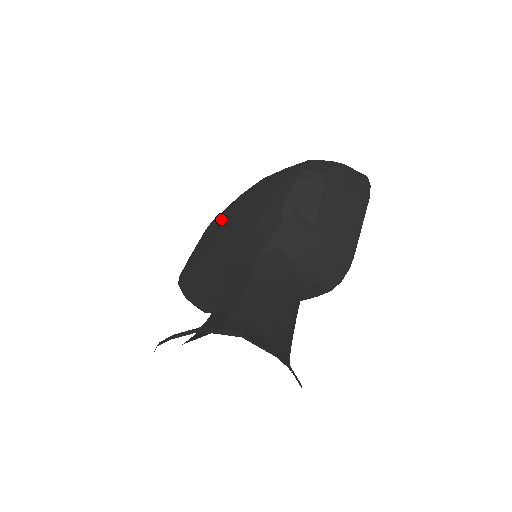
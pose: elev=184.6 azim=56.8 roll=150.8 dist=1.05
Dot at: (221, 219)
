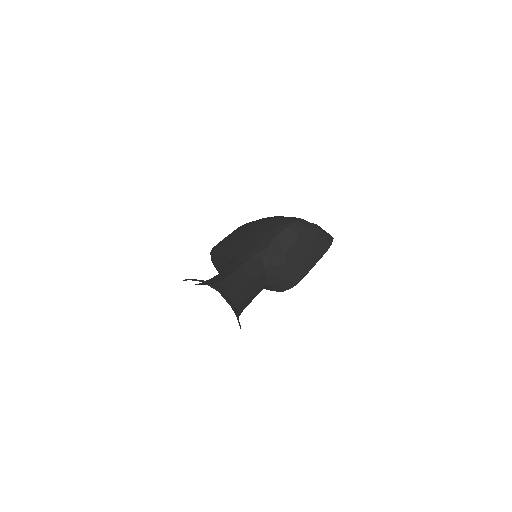
Dot at: (247, 227)
